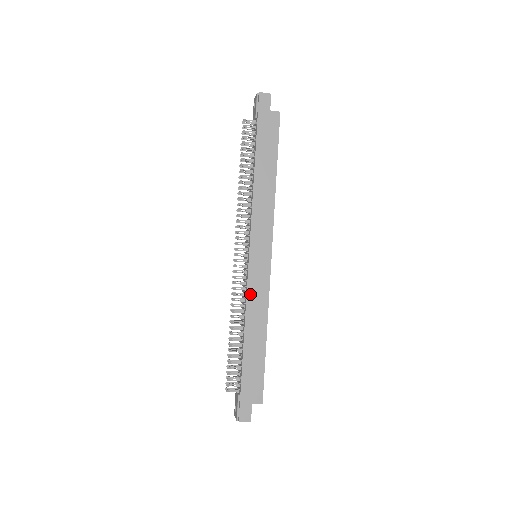
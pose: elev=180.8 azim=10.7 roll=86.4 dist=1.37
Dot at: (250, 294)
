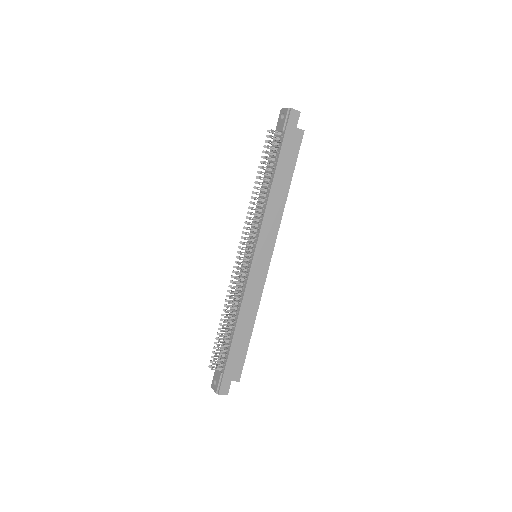
Dot at: (248, 290)
